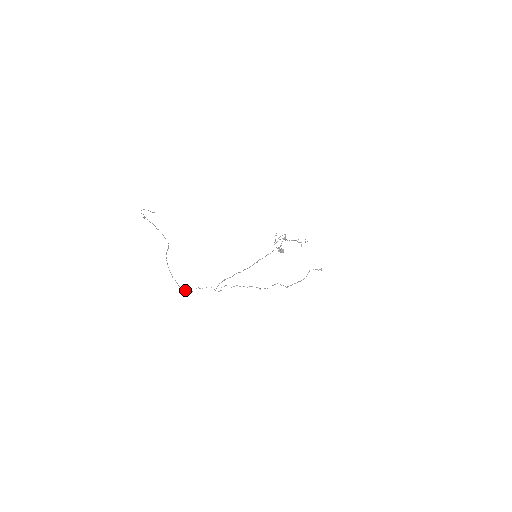
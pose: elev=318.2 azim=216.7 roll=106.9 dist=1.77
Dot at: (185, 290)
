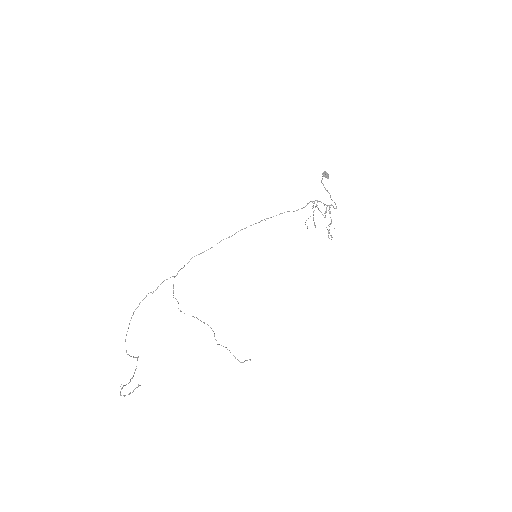
Dot at: occluded
